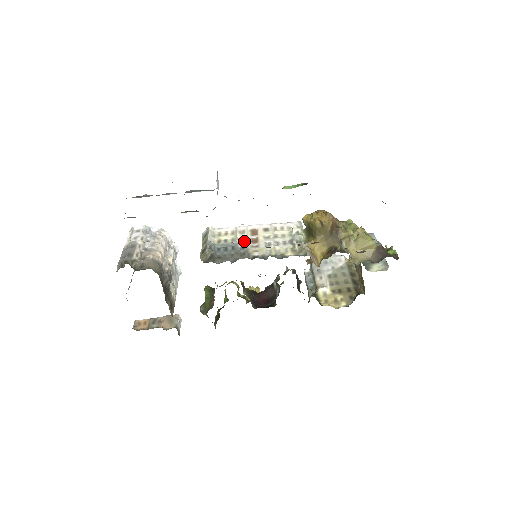
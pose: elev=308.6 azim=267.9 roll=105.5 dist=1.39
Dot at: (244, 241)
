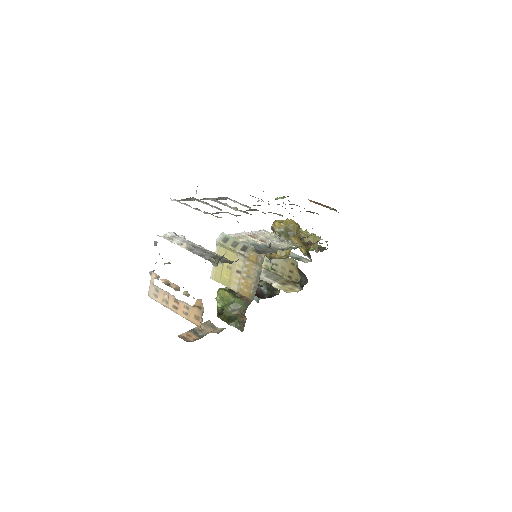
Dot at: (257, 241)
